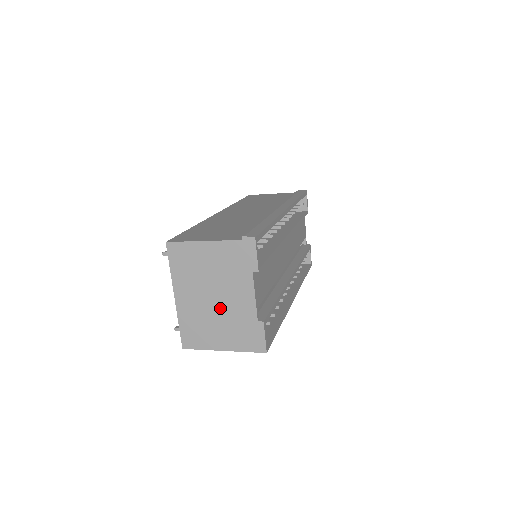
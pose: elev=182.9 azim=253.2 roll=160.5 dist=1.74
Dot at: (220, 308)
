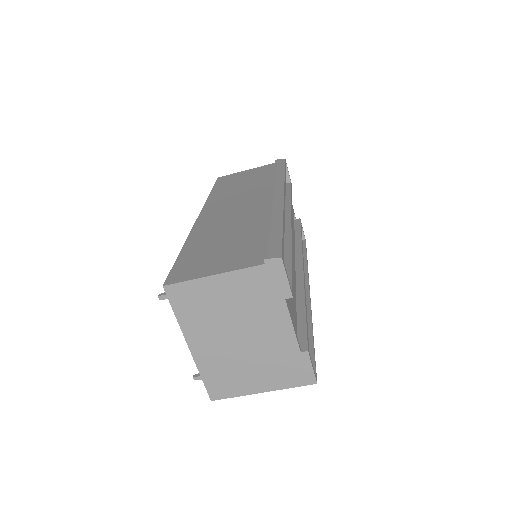
Dot at: (250, 347)
